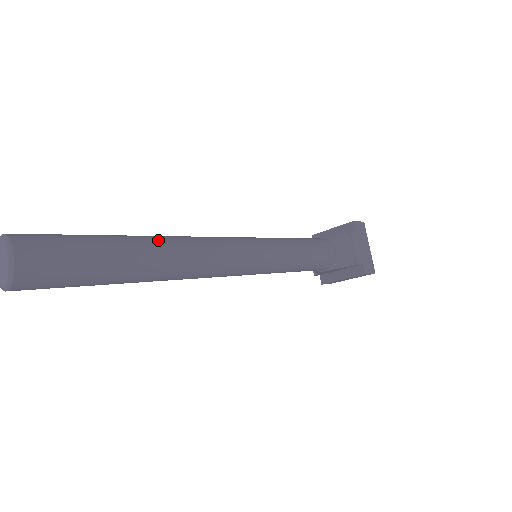
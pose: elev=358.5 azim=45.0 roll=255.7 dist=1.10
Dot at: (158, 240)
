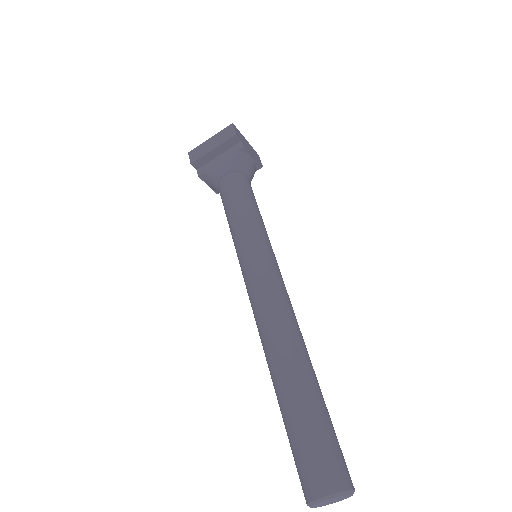
Dot at: (298, 354)
